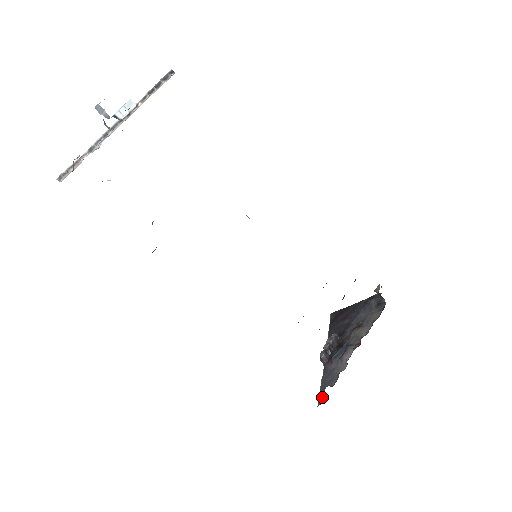
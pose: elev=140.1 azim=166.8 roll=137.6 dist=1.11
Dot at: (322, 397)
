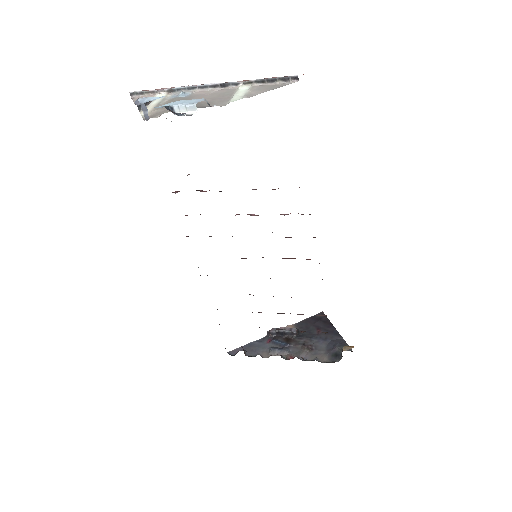
Dot at: (236, 352)
